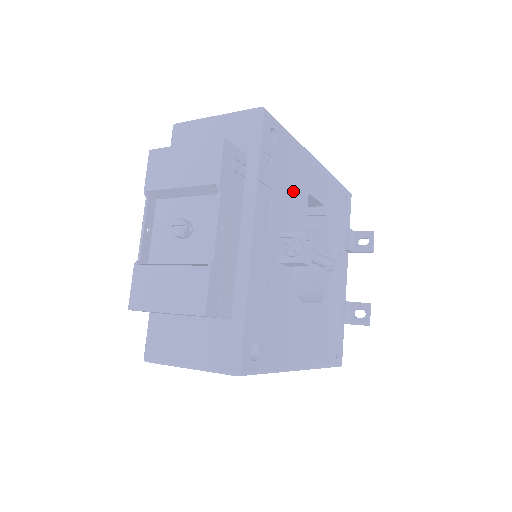
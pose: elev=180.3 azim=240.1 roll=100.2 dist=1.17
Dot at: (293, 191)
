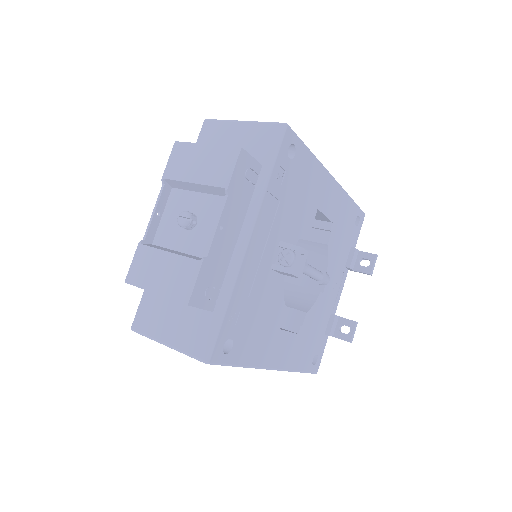
Dot at: (301, 205)
